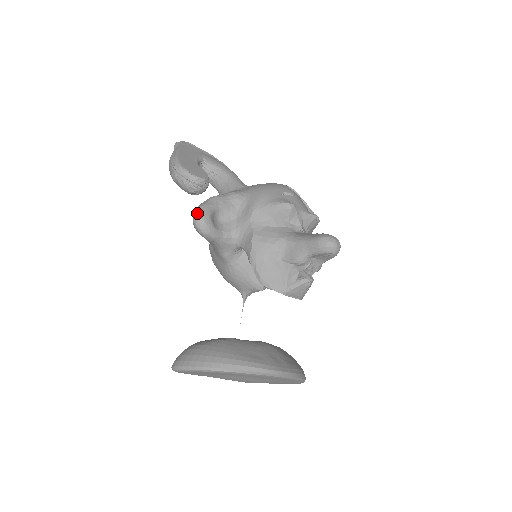
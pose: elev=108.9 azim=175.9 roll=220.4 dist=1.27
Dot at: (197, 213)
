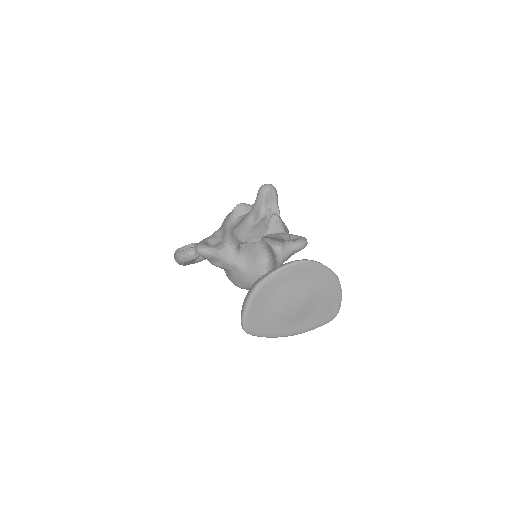
Dot at: (195, 247)
